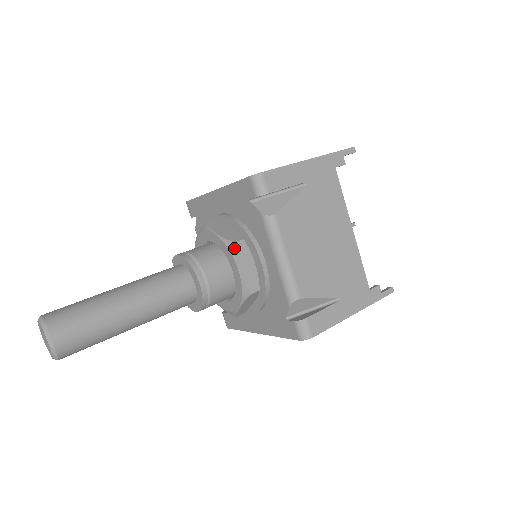
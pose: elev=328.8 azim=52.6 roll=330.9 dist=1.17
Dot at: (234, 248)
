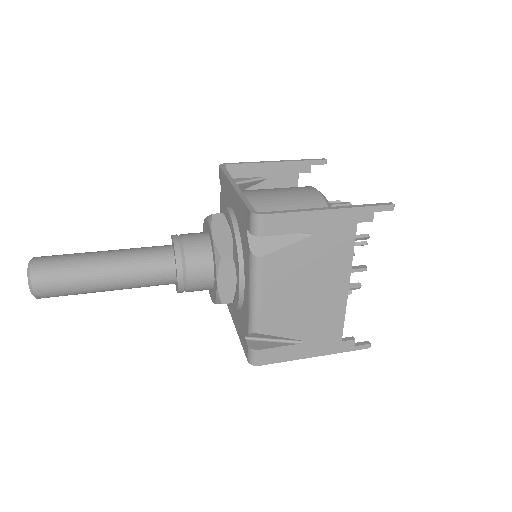
Dot at: (219, 262)
